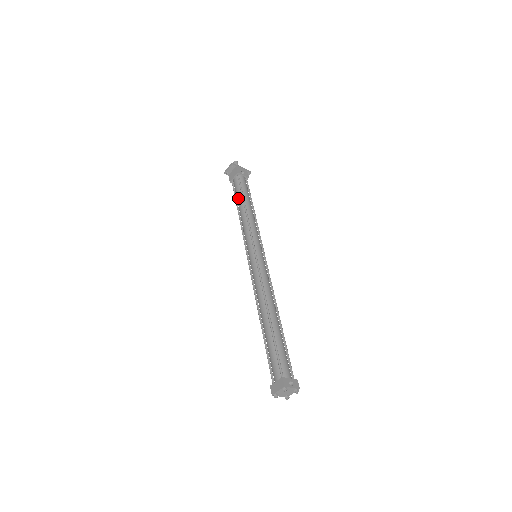
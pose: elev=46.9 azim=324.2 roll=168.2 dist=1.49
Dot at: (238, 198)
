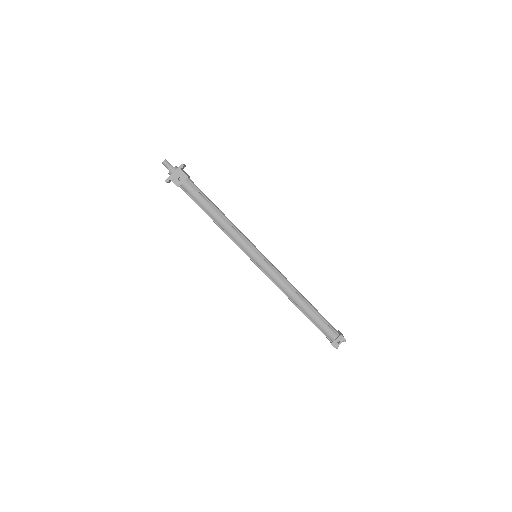
Dot at: occluded
